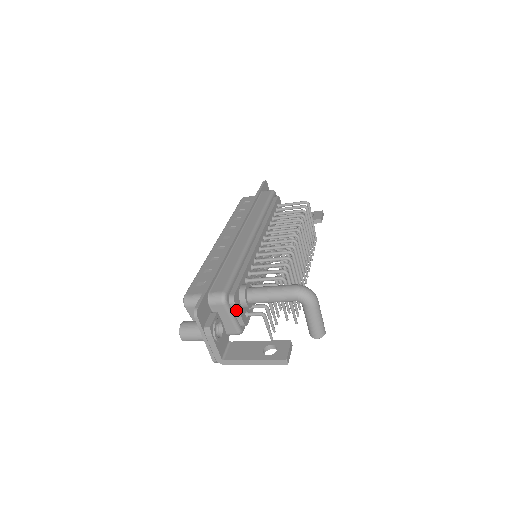
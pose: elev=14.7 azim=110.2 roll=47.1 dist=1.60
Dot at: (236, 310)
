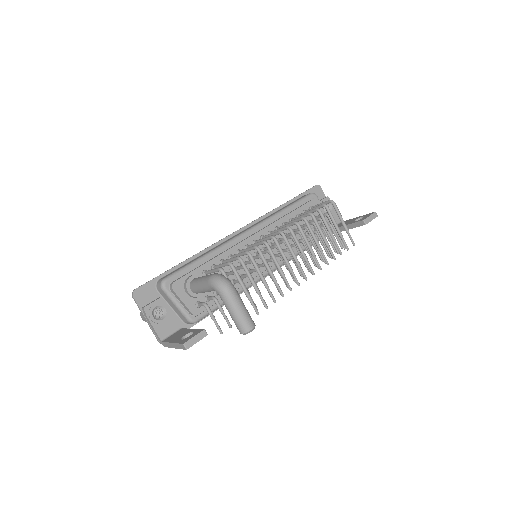
Dot at: (178, 297)
